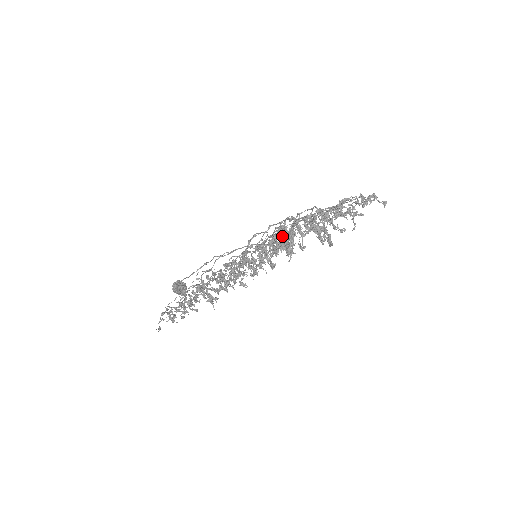
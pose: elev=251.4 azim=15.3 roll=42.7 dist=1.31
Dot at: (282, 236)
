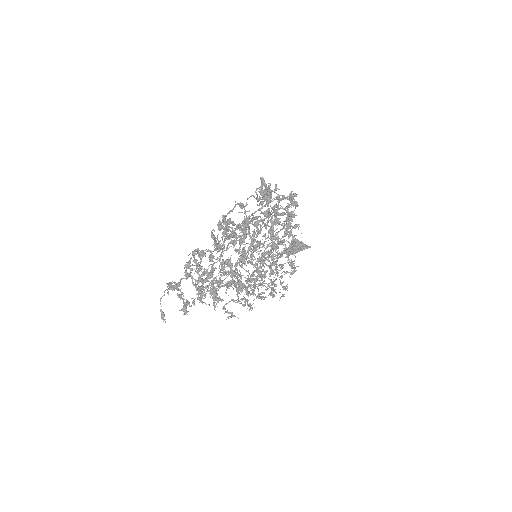
Dot at: (237, 251)
